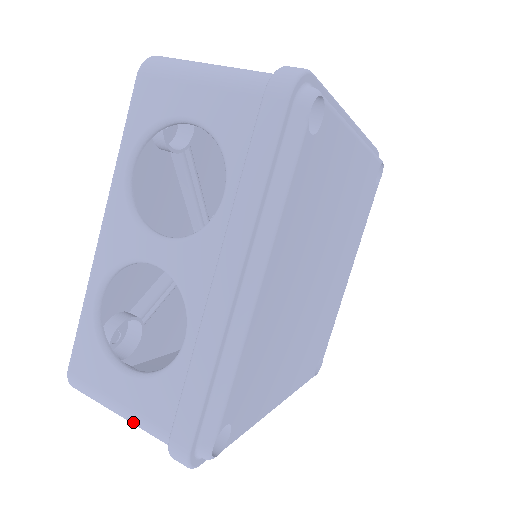
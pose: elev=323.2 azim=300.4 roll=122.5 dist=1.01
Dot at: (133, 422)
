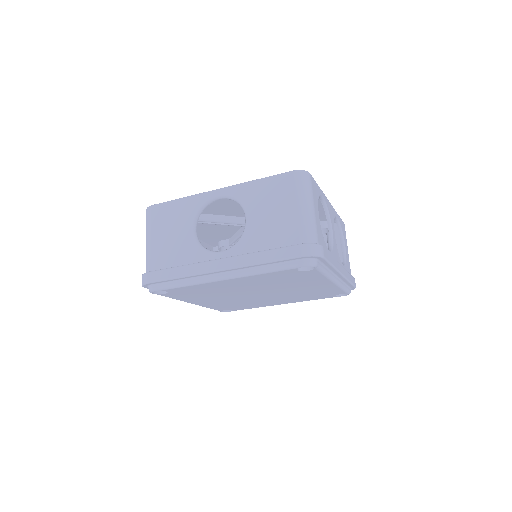
Dot at: occluded
